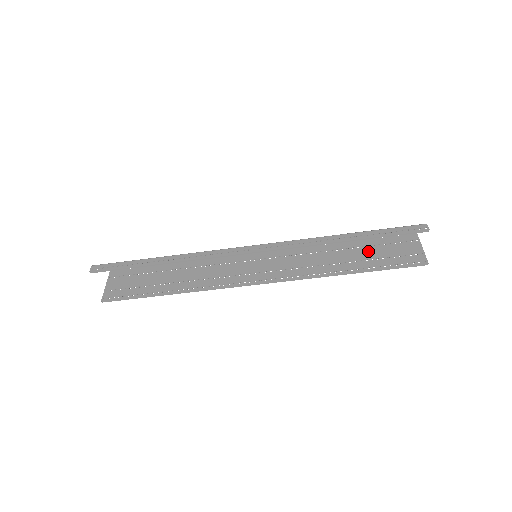
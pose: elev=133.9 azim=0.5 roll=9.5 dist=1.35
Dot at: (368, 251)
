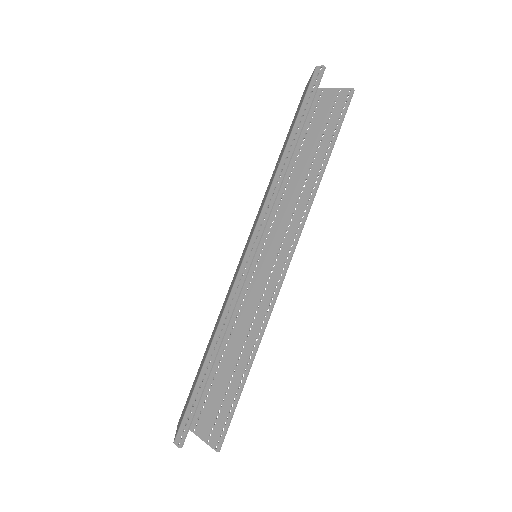
Dot at: (309, 142)
